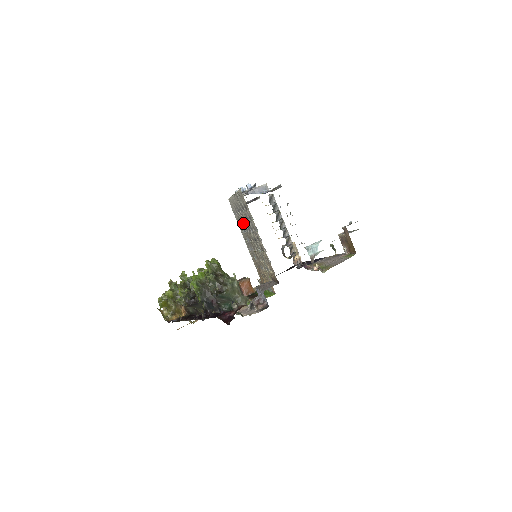
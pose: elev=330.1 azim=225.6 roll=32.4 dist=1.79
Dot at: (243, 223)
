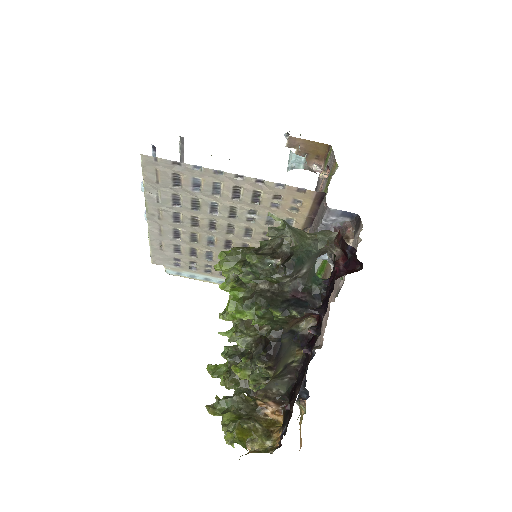
Dot at: (197, 241)
